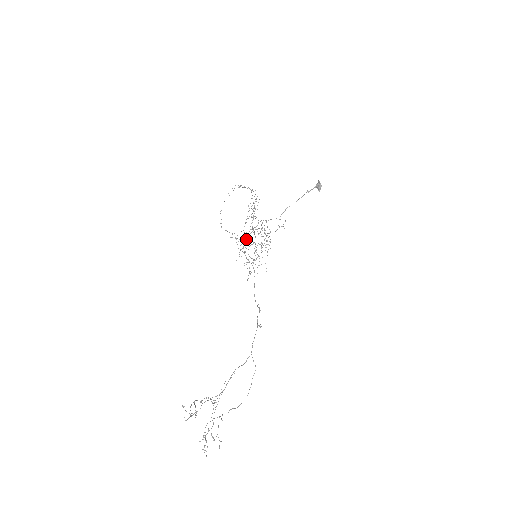
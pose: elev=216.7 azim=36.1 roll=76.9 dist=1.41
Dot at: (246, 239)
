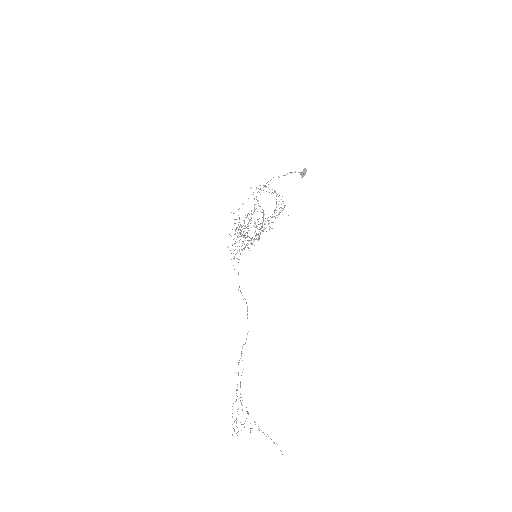
Dot at: occluded
